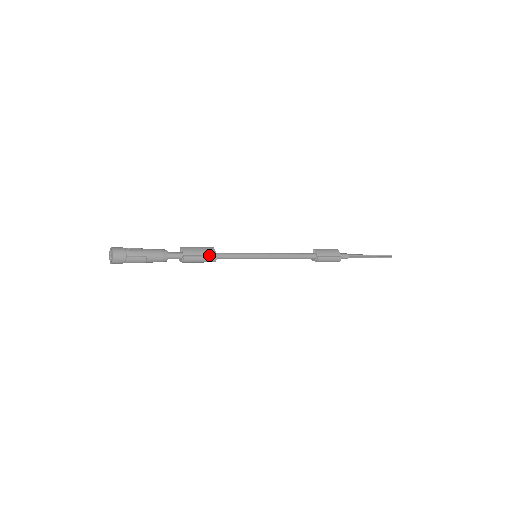
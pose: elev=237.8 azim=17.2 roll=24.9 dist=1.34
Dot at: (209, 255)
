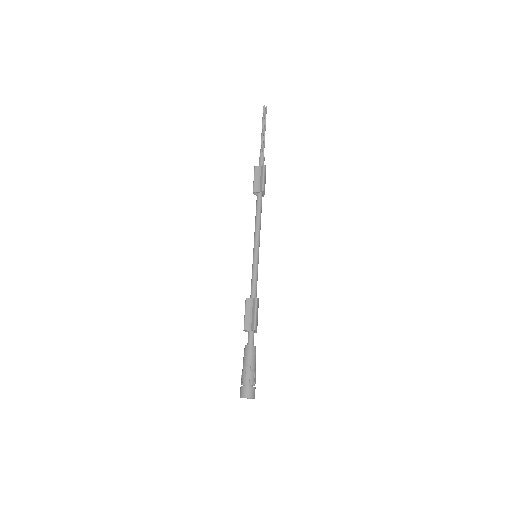
Dot at: (258, 307)
